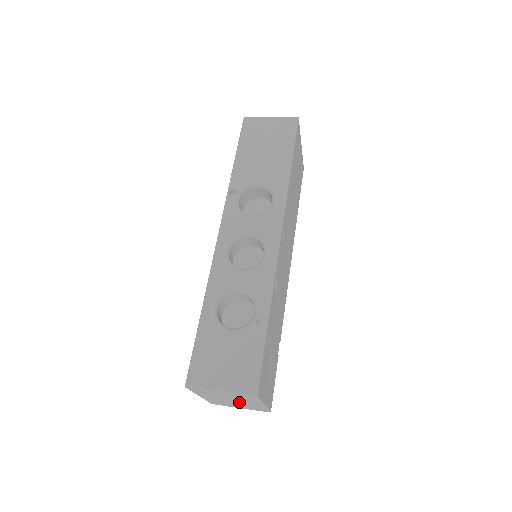
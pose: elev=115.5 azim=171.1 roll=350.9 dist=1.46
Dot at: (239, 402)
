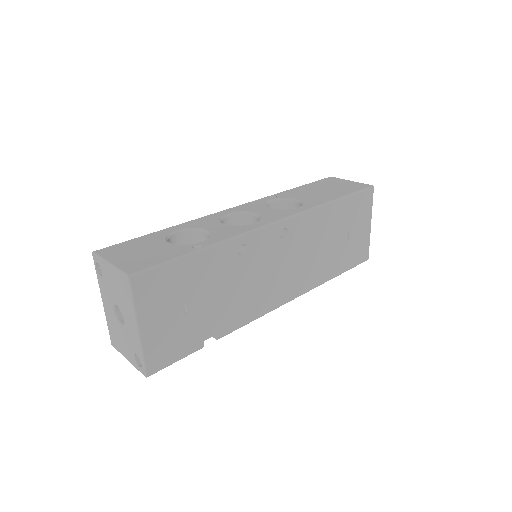
Dot at: (124, 323)
